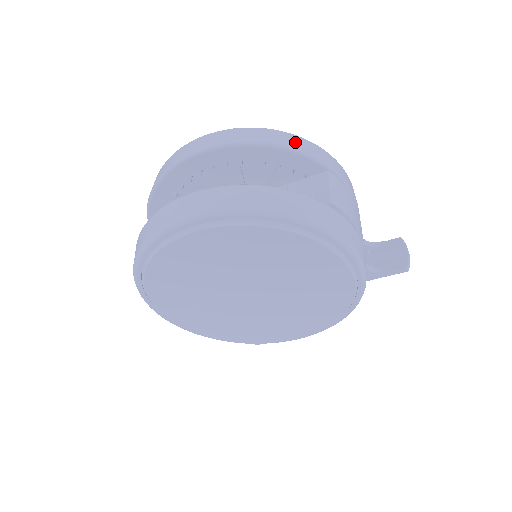
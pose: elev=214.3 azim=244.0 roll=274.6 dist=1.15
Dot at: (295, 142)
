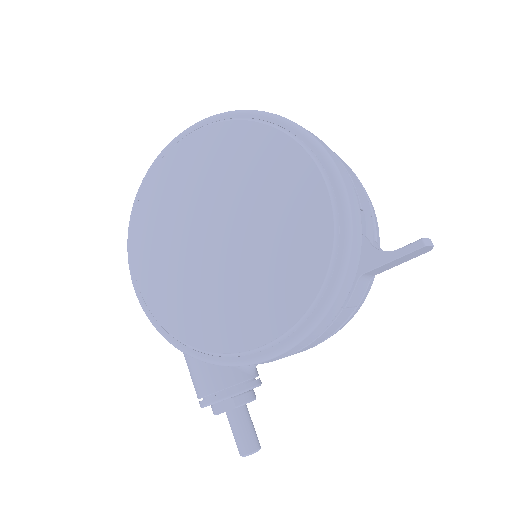
Dot at: occluded
